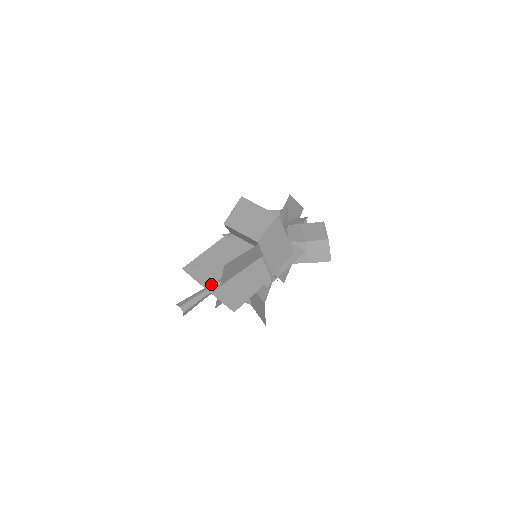
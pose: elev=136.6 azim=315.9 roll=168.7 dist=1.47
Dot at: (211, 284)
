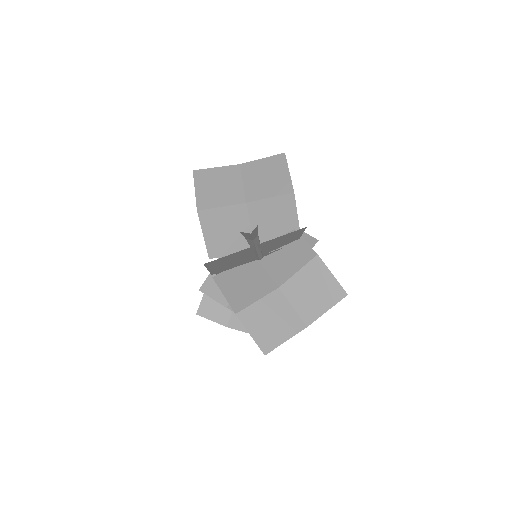
Dot at: occluded
